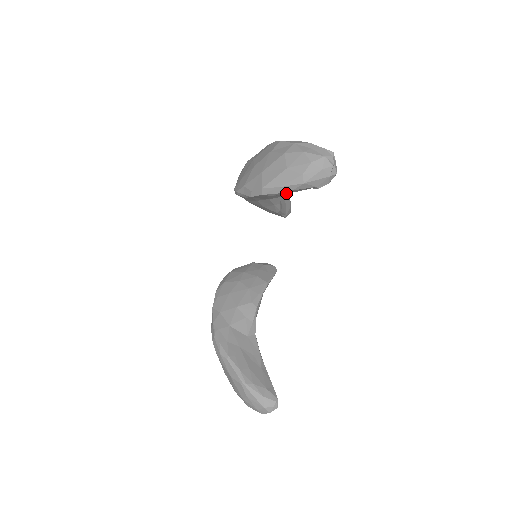
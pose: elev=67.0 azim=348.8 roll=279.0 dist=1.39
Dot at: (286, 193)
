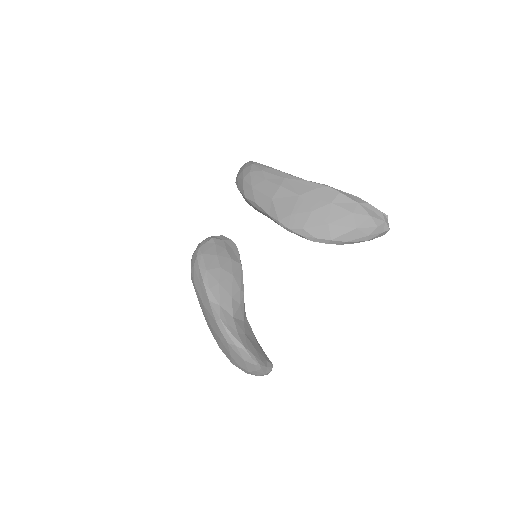
Dot at: occluded
